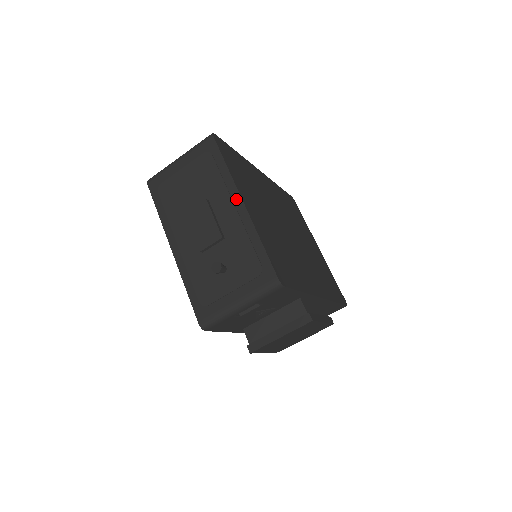
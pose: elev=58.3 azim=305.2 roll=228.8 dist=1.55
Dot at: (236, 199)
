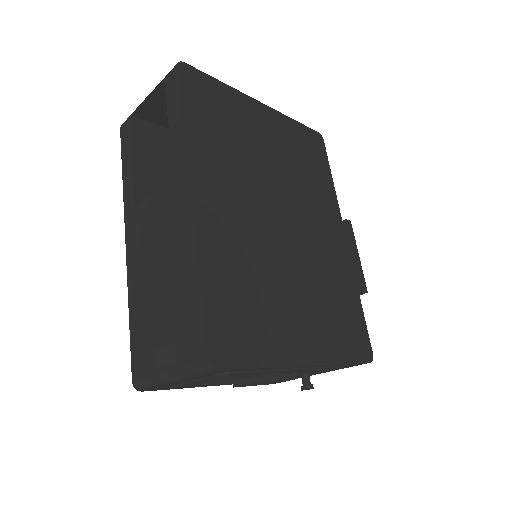
Dot at: (296, 368)
